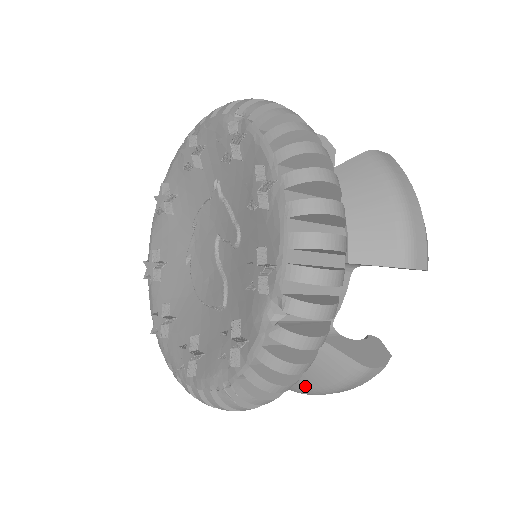
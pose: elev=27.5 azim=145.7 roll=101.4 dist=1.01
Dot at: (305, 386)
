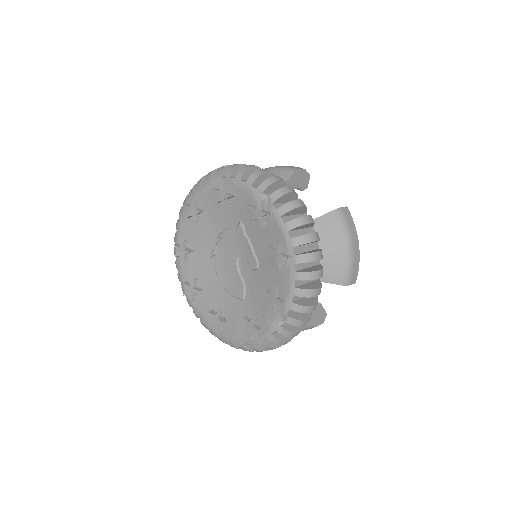
Dot at: occluded
